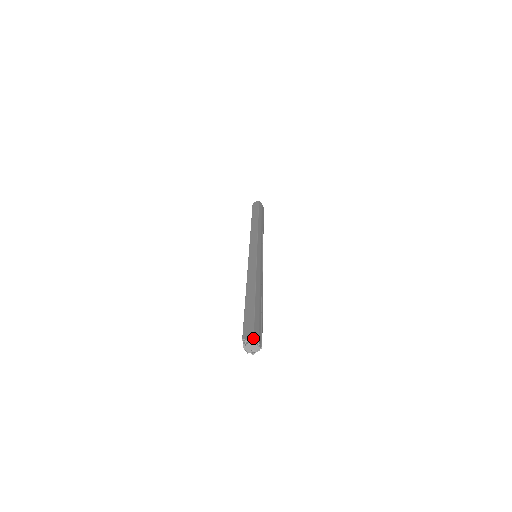
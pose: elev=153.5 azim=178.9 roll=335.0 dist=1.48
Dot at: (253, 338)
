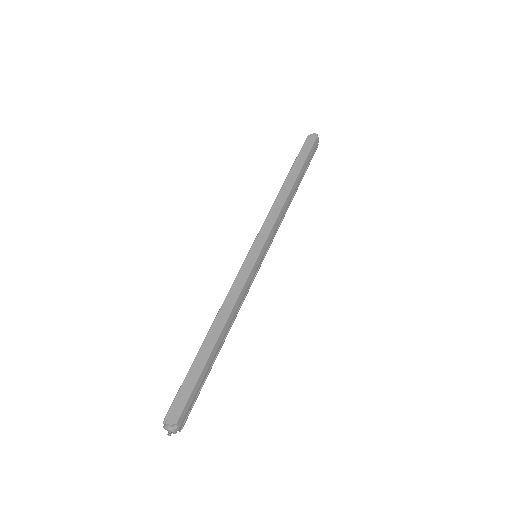
Dot at: (175, 424)
